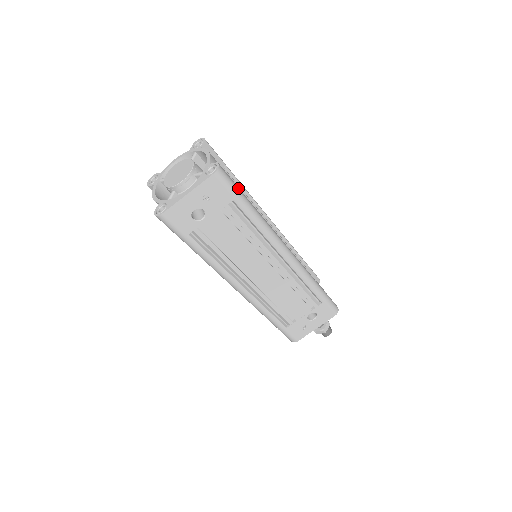
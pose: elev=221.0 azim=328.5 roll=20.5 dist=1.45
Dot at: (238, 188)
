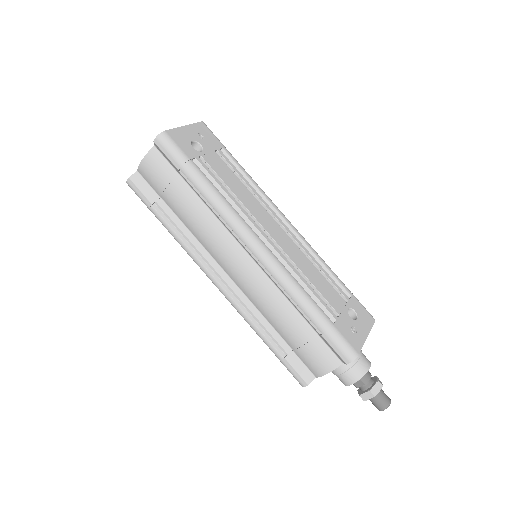
Dot at: occluded
